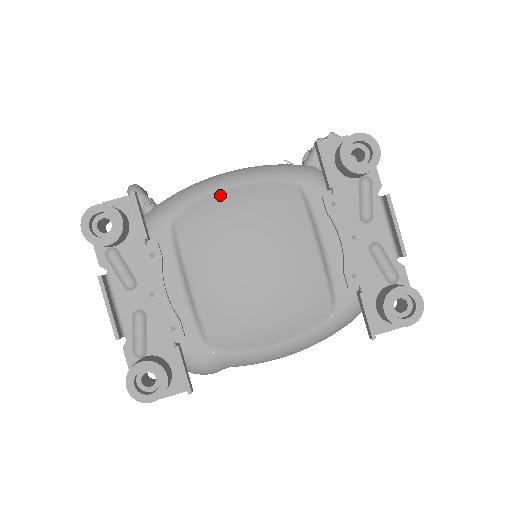
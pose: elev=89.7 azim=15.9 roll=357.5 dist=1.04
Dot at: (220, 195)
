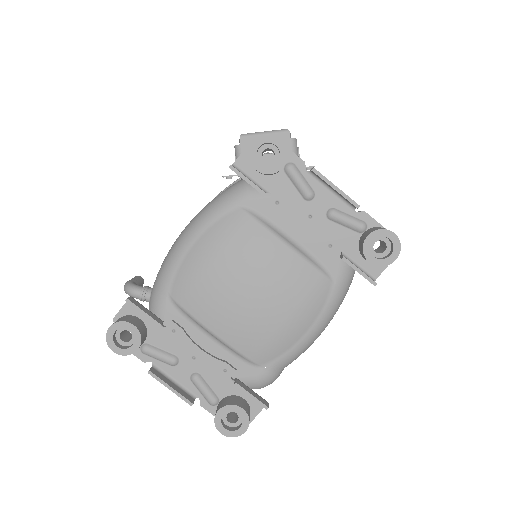
Dot at: (189, 256)
